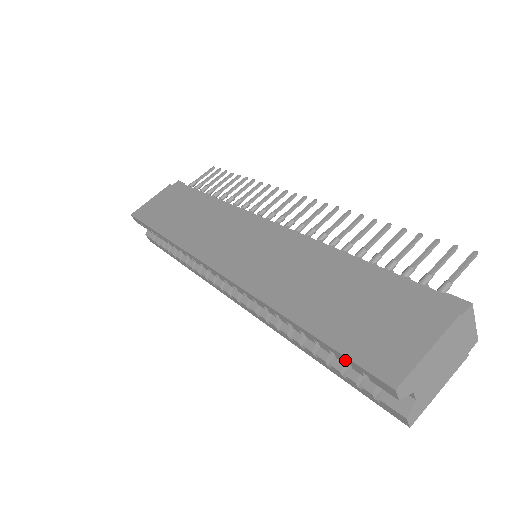
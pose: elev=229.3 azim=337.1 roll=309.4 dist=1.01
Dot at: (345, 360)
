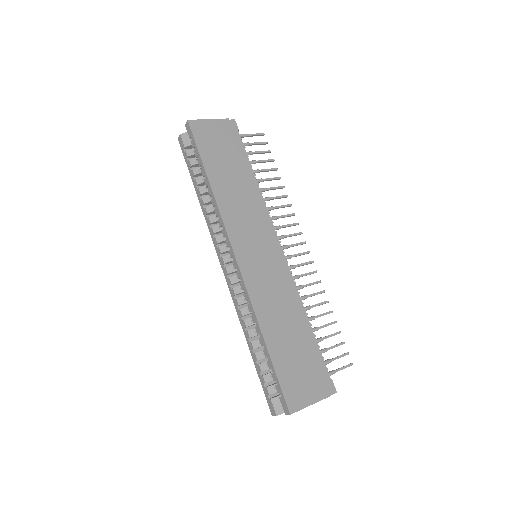
Dot at: (276, 381)
